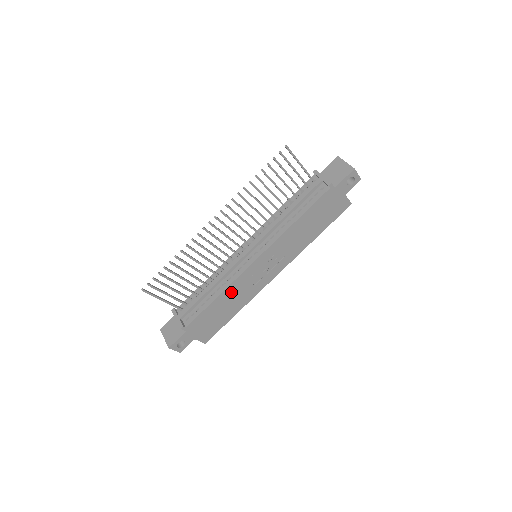
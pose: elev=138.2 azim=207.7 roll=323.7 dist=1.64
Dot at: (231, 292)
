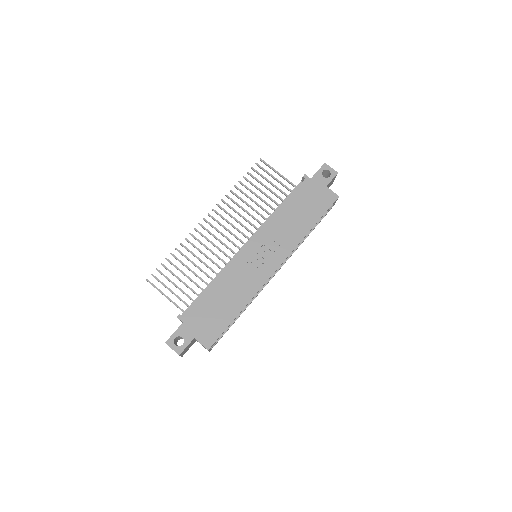
Dot at: (227, 280)
